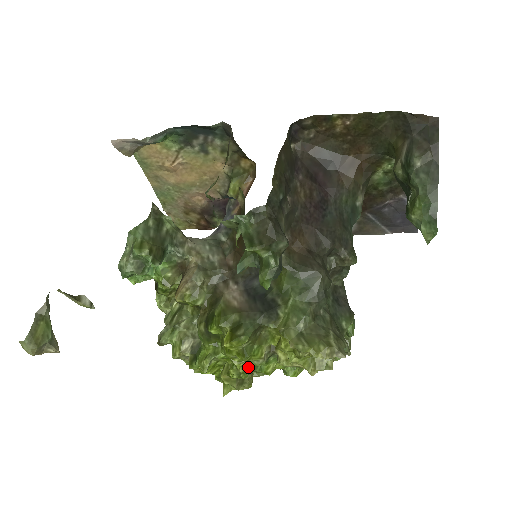
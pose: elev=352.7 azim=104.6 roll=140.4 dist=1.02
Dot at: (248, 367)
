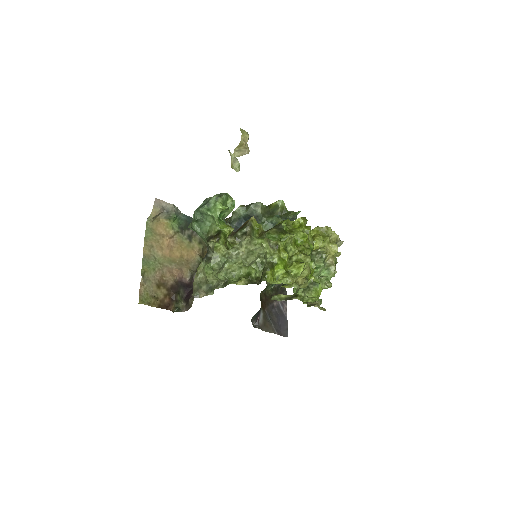
Dot at: occluded
